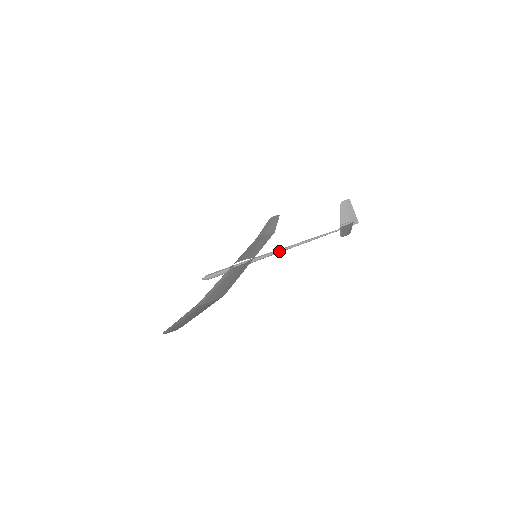
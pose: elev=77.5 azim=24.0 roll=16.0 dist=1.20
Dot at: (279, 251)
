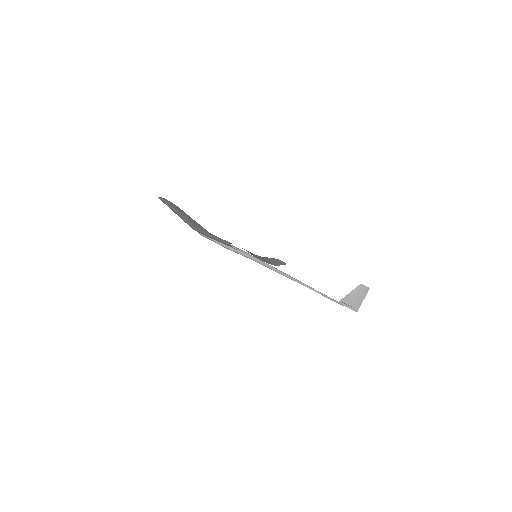
Dot at: (277, 270)
